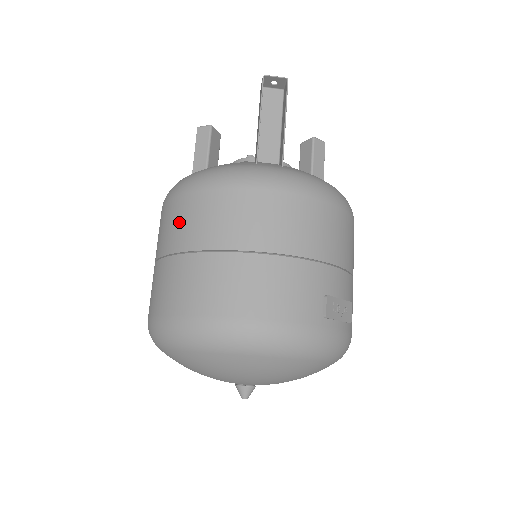
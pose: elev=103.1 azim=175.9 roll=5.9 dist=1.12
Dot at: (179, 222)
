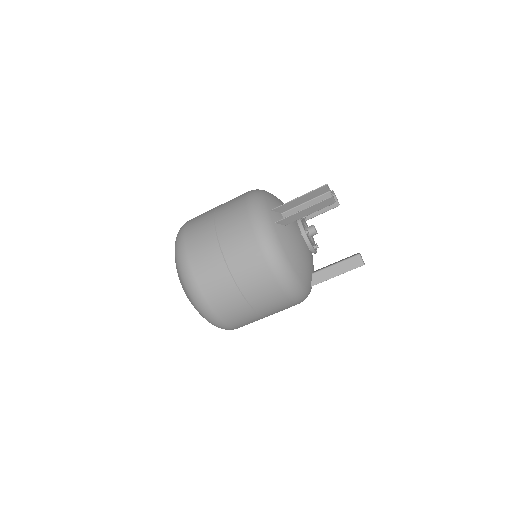
Dot at: (267, 298)
